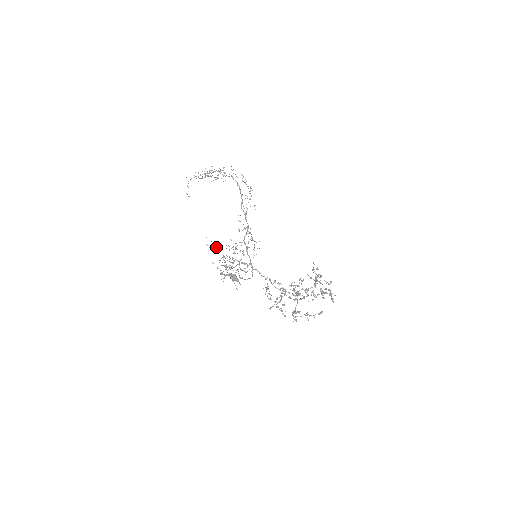
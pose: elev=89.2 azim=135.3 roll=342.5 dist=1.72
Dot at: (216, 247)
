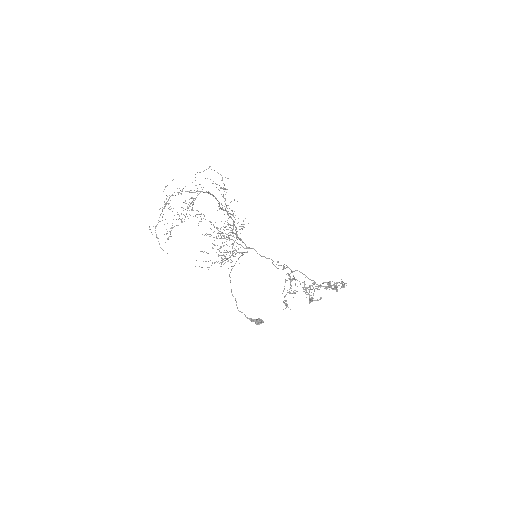
Dot at: occluded
